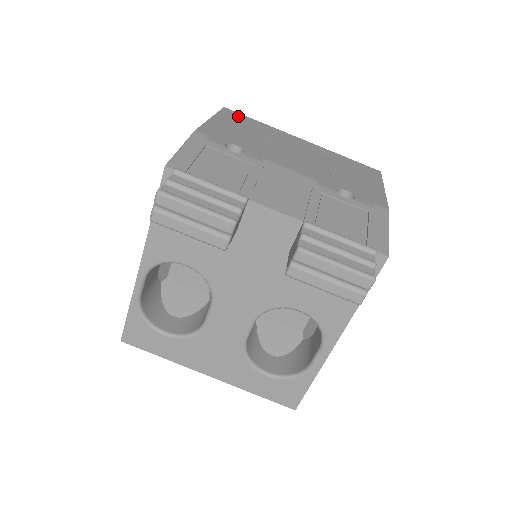
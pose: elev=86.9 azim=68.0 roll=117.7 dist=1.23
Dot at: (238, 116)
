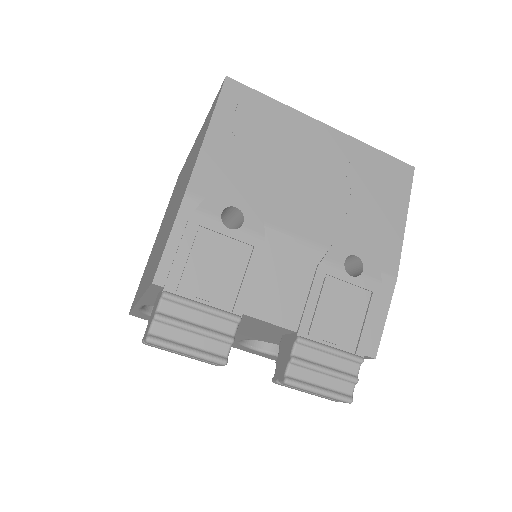
Dot at: (244, 99)
